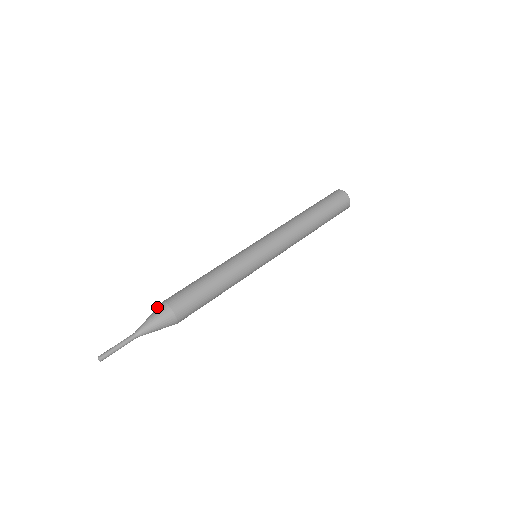
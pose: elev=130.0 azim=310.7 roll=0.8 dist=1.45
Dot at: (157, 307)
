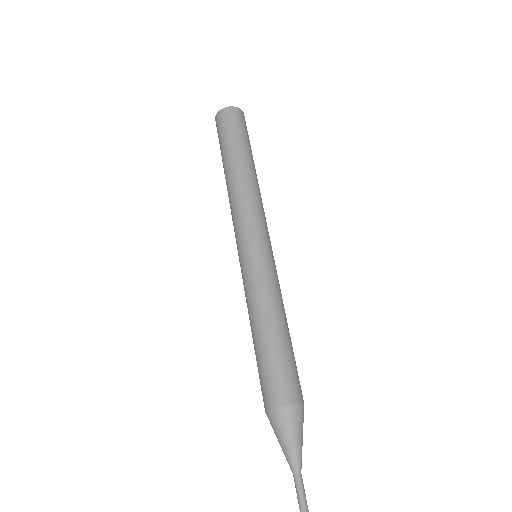
Dot at: (274, 422)
